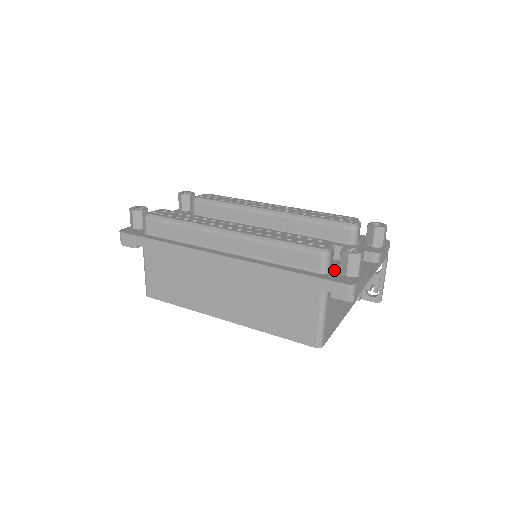
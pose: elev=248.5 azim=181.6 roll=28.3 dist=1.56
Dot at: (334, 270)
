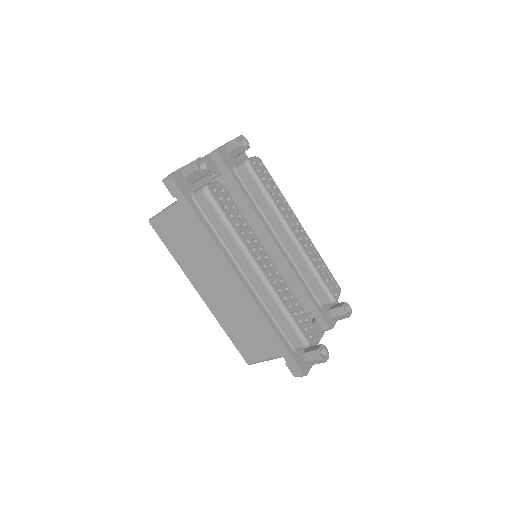
Dot at: occluded
